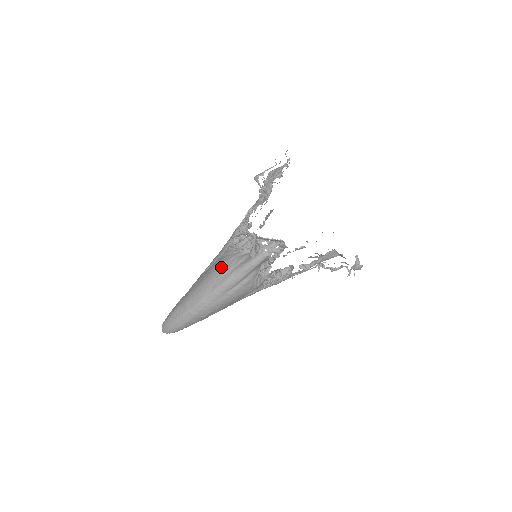
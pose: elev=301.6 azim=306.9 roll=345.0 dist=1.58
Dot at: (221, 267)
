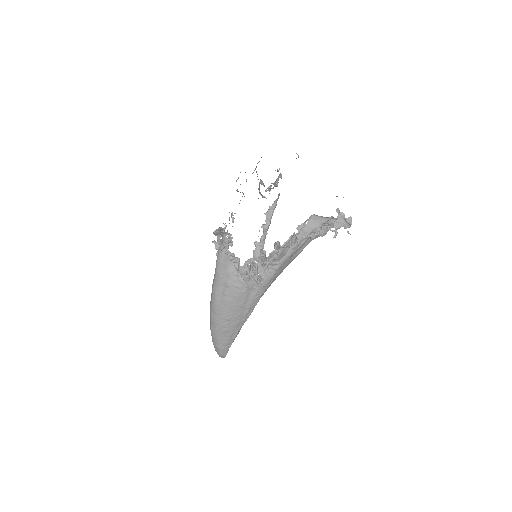
Dot at: occluded
